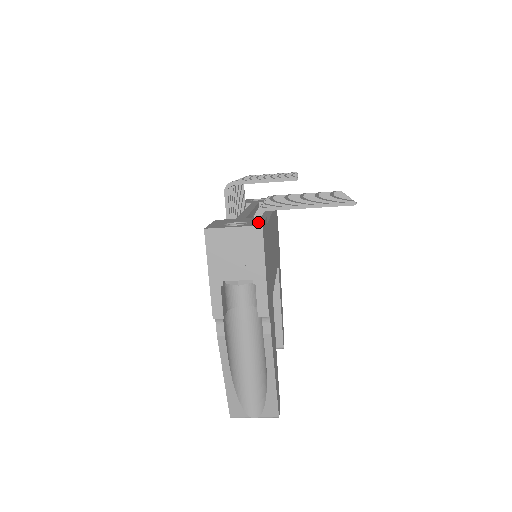
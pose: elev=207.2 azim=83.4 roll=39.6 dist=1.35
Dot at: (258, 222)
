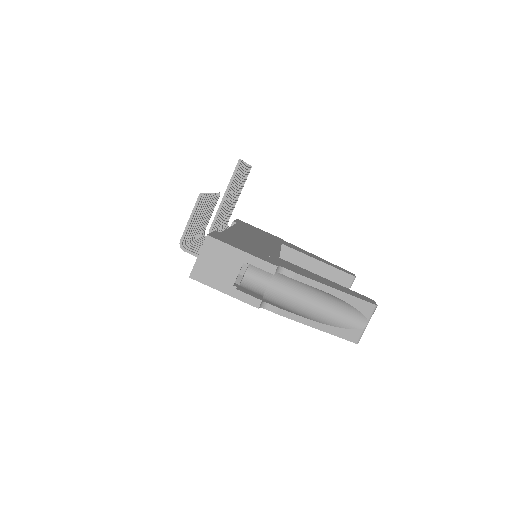
Dot at: occluded
